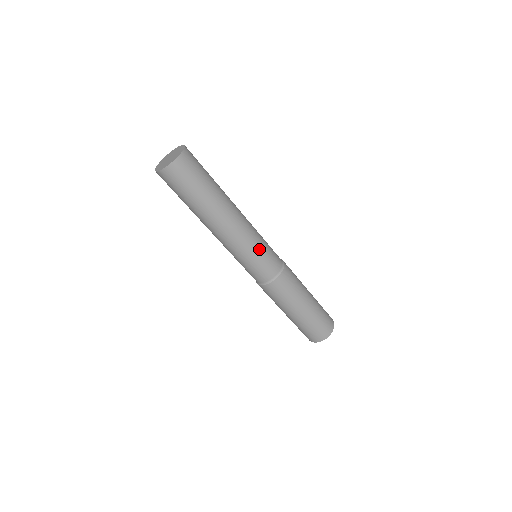
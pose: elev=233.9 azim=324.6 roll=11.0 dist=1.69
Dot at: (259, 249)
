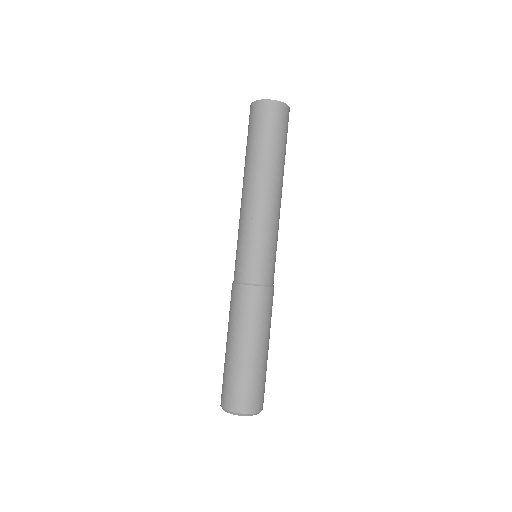
Dot at: occluded
